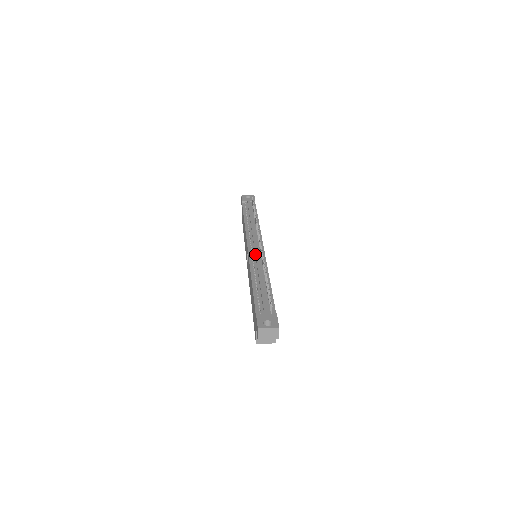
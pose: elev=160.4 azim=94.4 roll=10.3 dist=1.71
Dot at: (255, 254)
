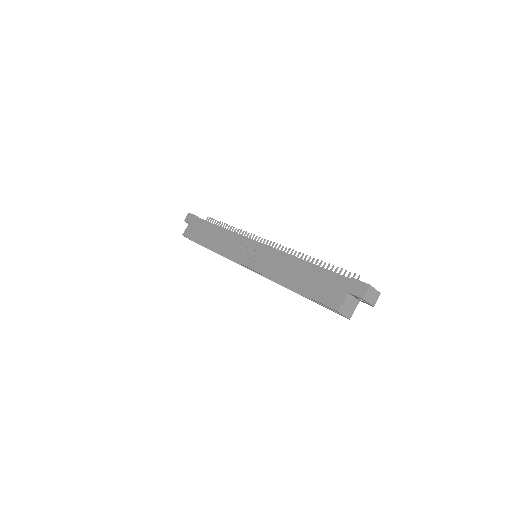
Dot at: occluded
